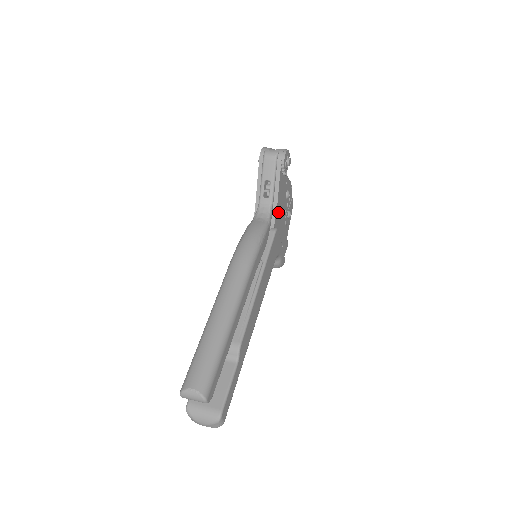
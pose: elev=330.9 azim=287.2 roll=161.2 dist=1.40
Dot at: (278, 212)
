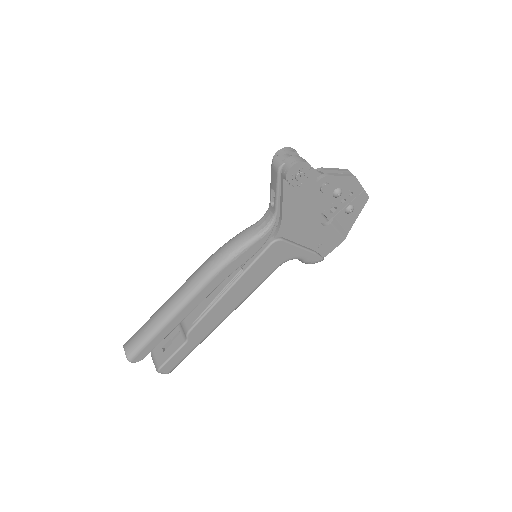
Dot at: (290, 221)
